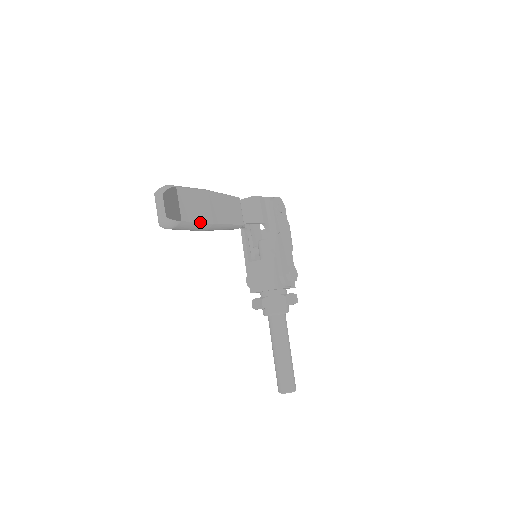
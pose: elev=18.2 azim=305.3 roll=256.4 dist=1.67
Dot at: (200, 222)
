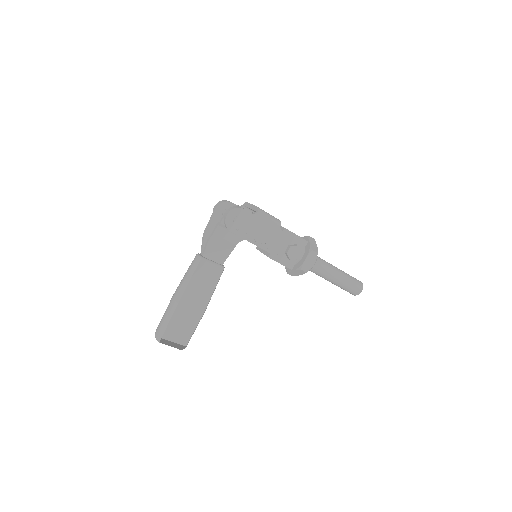
Dot at: (196, 327)
